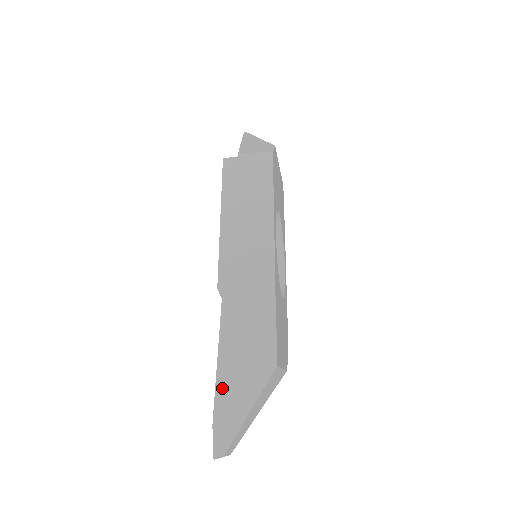
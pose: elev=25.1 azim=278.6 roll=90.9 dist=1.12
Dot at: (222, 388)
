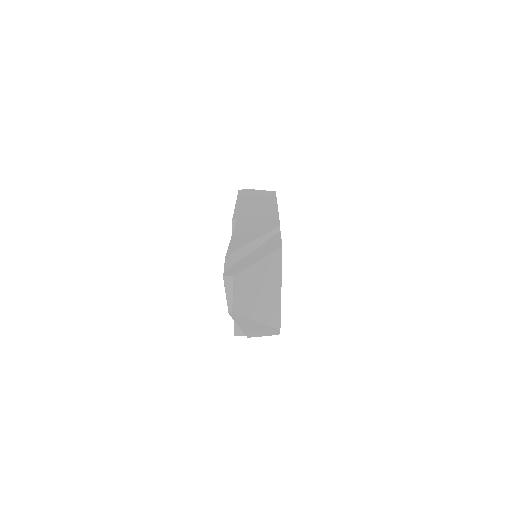
Dot at: (235, 246)
